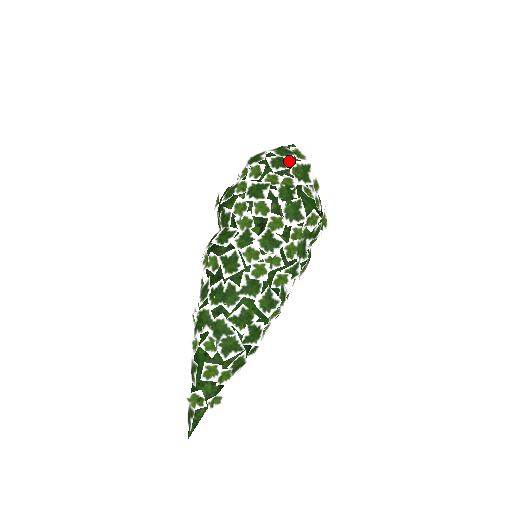
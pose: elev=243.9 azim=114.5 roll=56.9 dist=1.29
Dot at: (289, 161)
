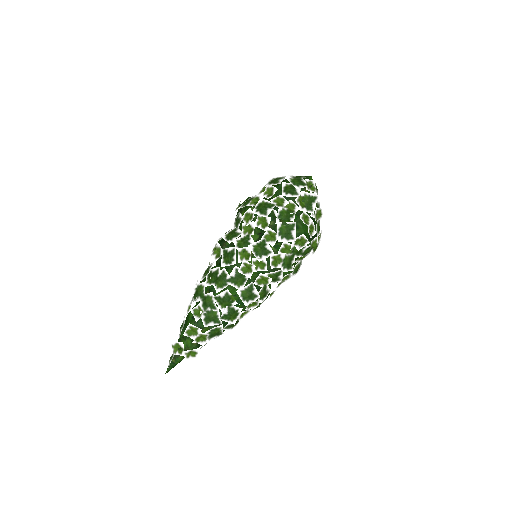
Dot at: (298, 190)
